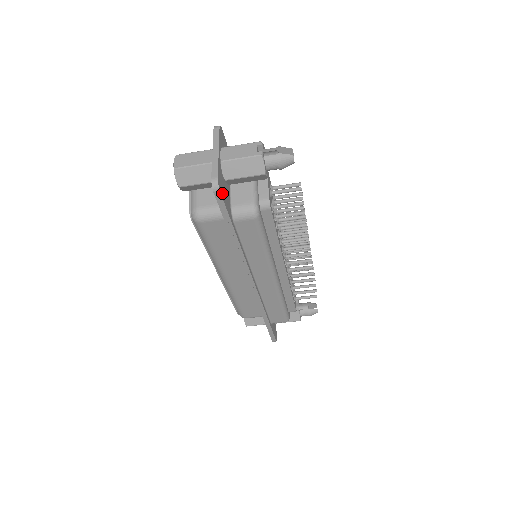
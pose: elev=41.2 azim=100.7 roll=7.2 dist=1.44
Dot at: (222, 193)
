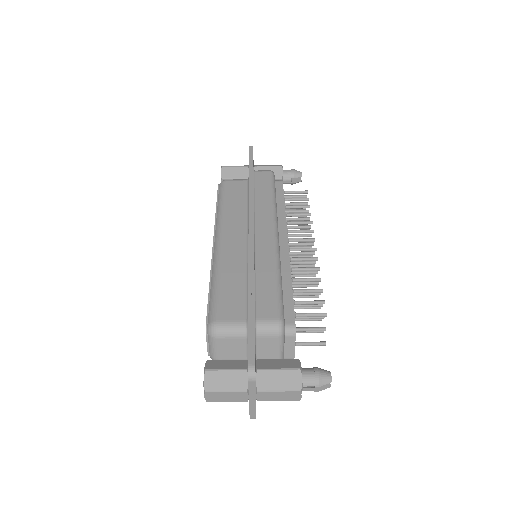
Dot at: occluded
